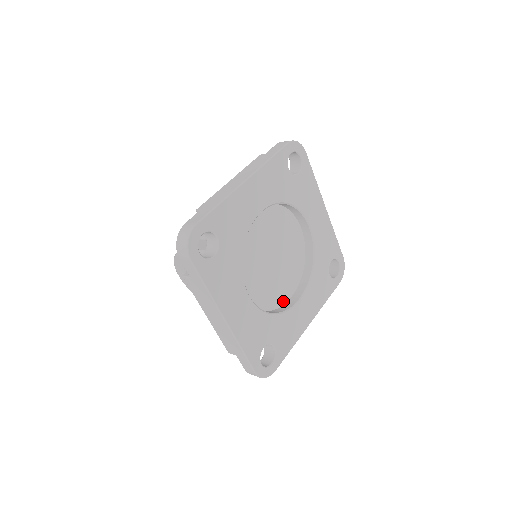
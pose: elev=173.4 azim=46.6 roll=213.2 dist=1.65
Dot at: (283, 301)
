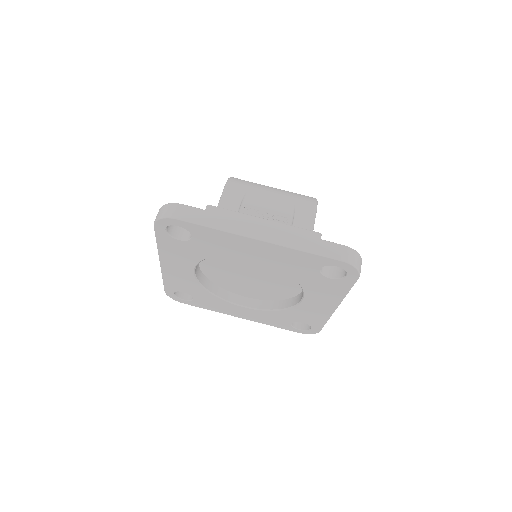
Dot at: (236, 292)
